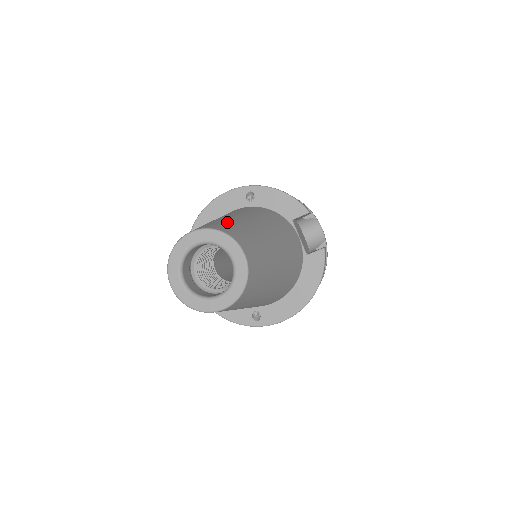
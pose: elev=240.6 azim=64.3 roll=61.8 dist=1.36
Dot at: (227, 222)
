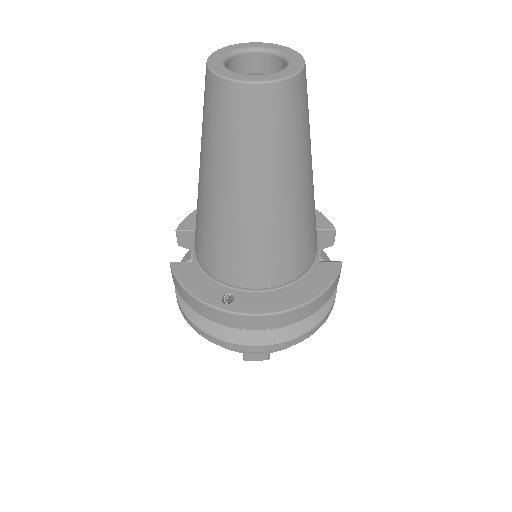
Dot at: occluded
